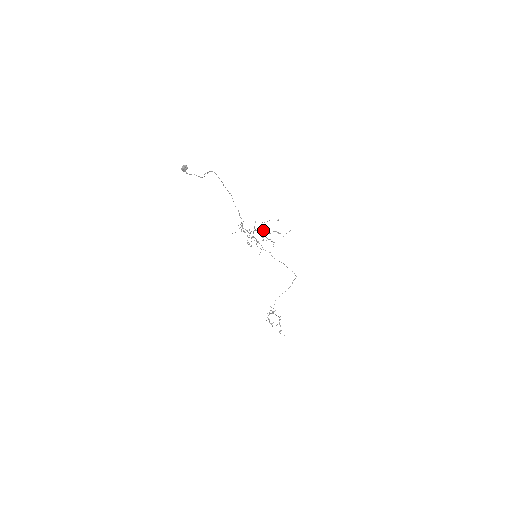
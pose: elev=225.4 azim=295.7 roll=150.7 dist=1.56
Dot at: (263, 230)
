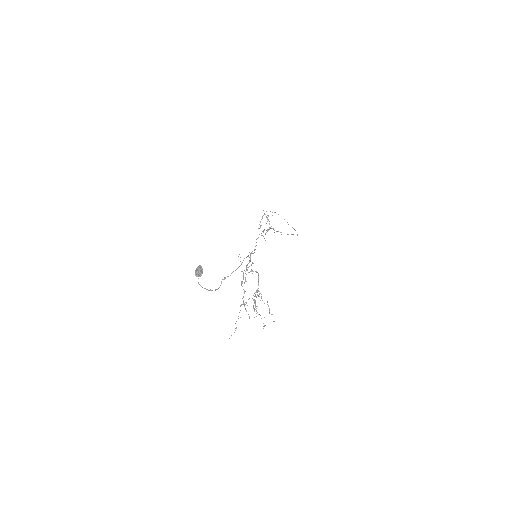
Dot at: (255, 301)
